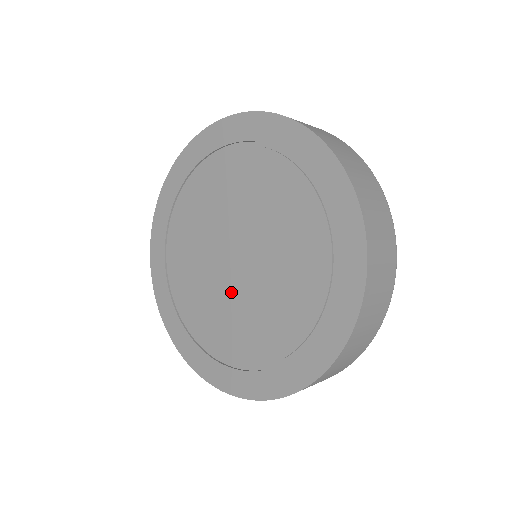
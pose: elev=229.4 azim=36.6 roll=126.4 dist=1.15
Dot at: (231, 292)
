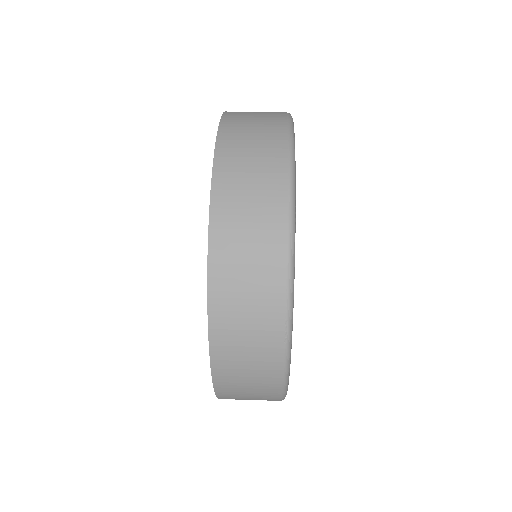
Dot at: occluded
